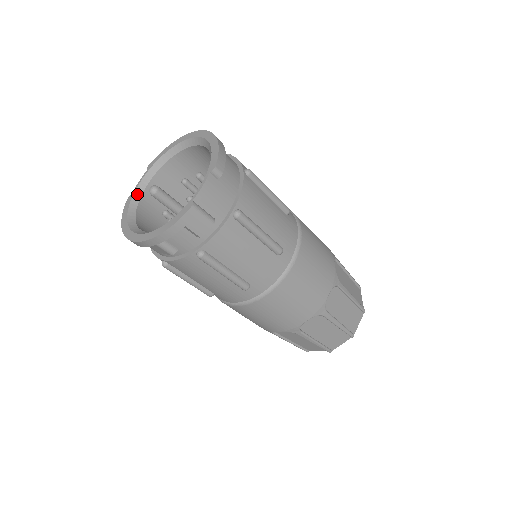
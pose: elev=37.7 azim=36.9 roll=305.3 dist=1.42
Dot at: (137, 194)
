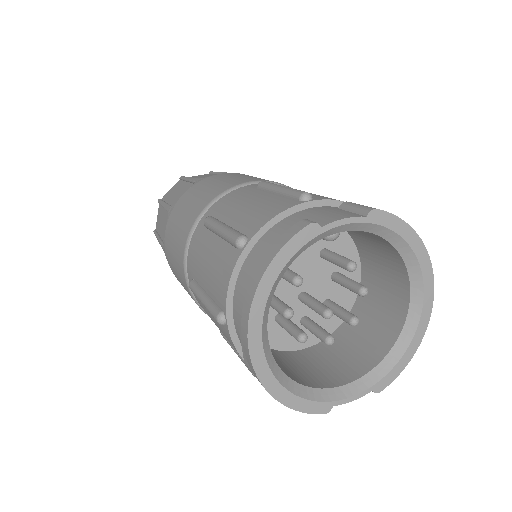
Dot at: (322, 236)
